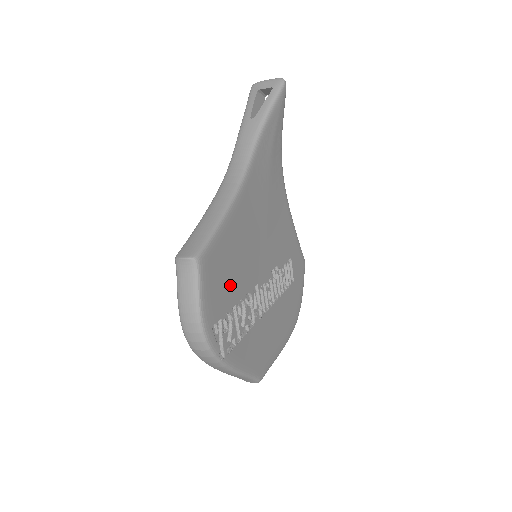
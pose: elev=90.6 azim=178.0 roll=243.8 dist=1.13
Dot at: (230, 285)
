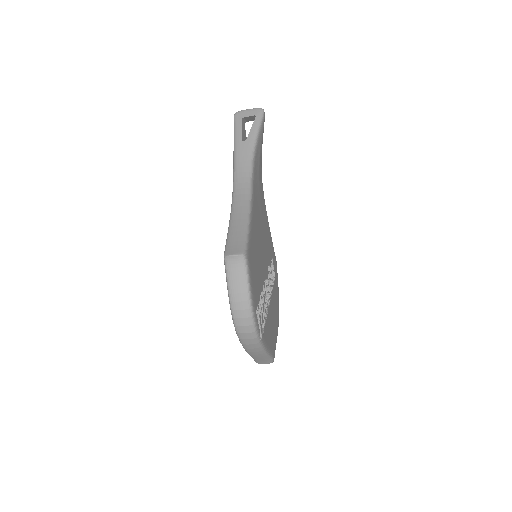
Dot at: (257, 278)
